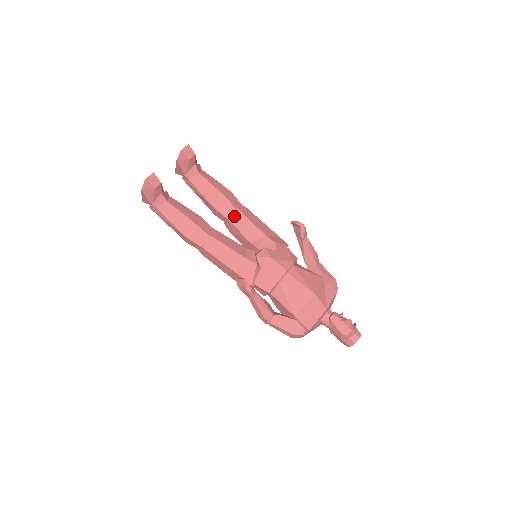
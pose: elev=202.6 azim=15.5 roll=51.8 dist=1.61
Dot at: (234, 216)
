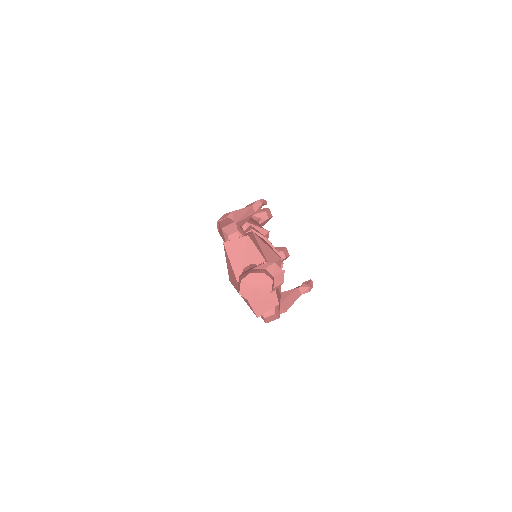
Dot at: occluded
